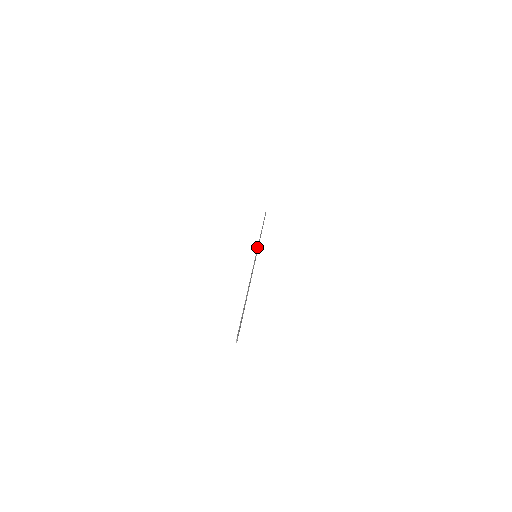
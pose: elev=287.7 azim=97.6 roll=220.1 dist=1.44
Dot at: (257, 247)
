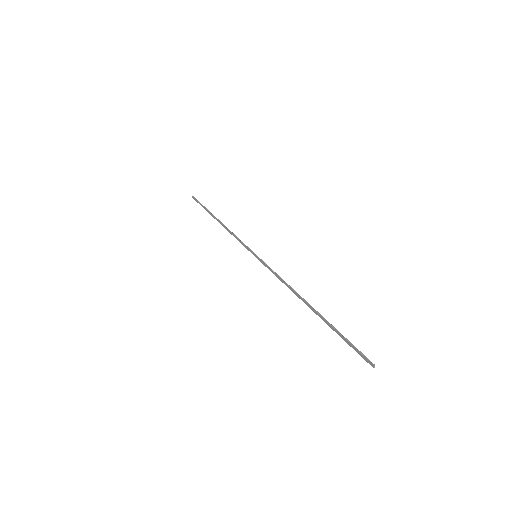
Dot at: (244, 245)
